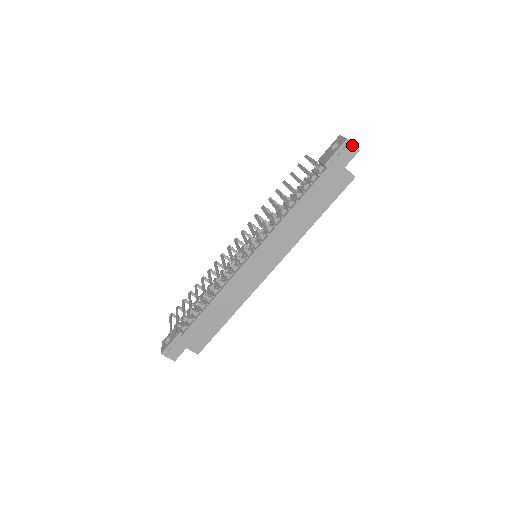
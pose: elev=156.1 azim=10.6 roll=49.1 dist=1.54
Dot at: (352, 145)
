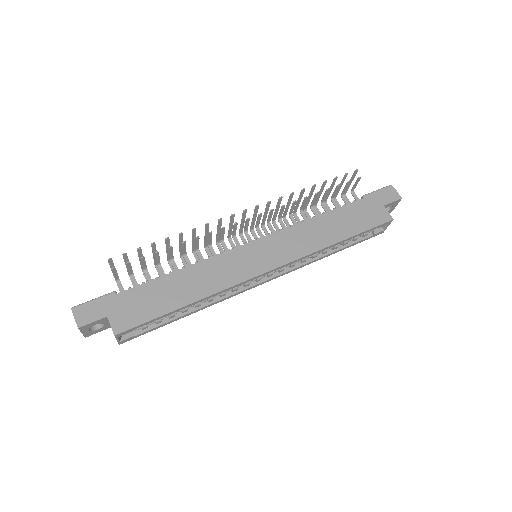
Dot at: (395, 191)
